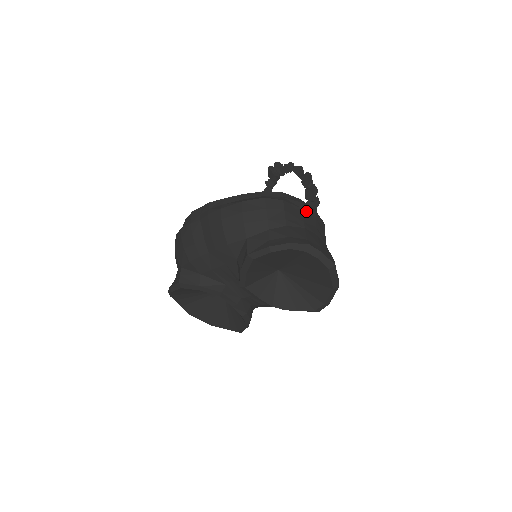
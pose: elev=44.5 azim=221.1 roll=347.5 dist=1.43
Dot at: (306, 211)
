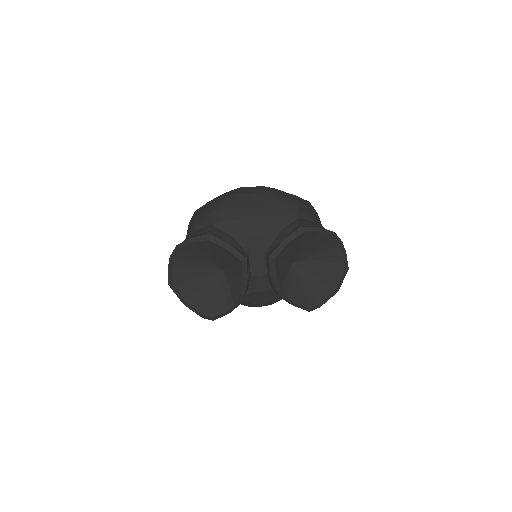
Dot at: occluded
